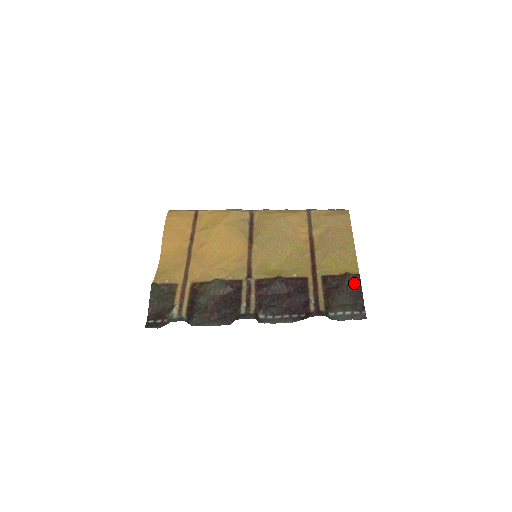
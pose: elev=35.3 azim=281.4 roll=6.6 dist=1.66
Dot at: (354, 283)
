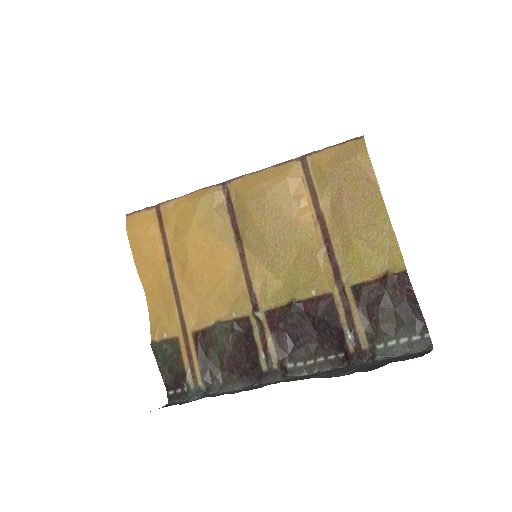
Dot at: (402, 290)
